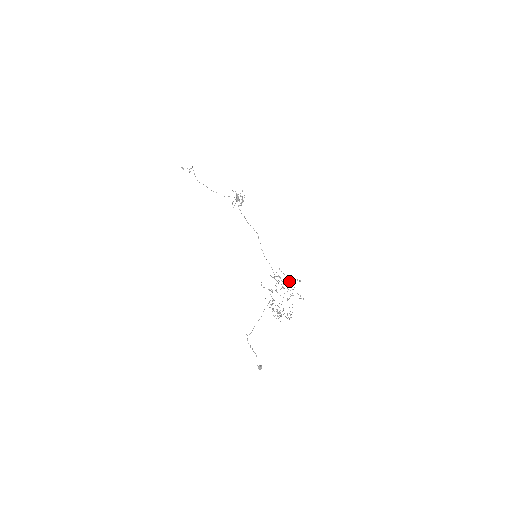
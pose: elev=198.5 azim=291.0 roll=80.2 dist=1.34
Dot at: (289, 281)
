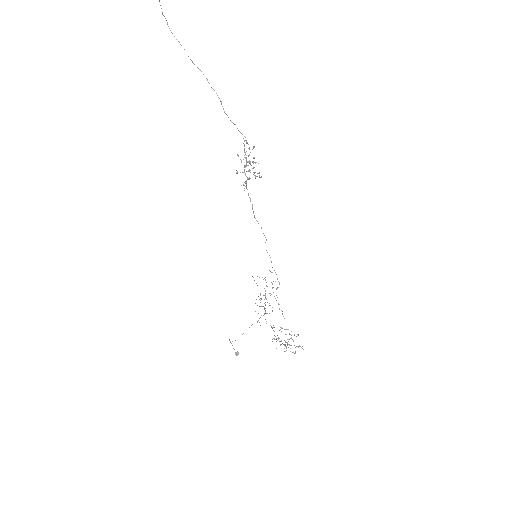
Dot at: occluded
